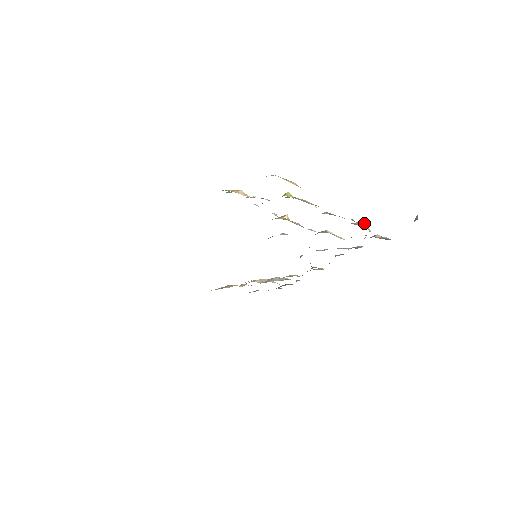
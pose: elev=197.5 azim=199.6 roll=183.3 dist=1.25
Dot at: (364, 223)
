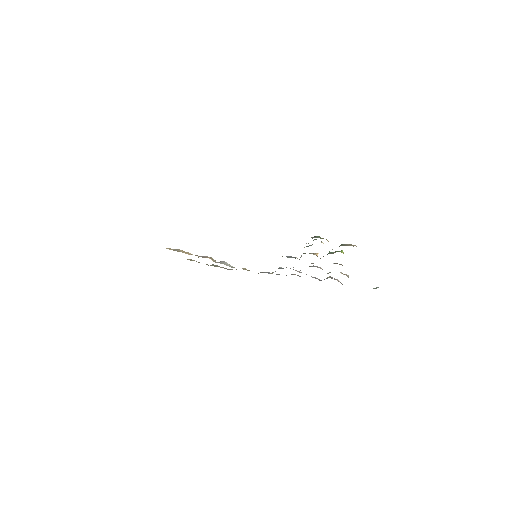
Dot at: occluded
